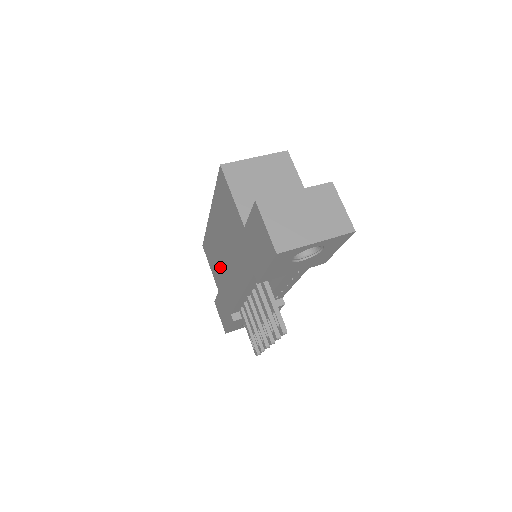
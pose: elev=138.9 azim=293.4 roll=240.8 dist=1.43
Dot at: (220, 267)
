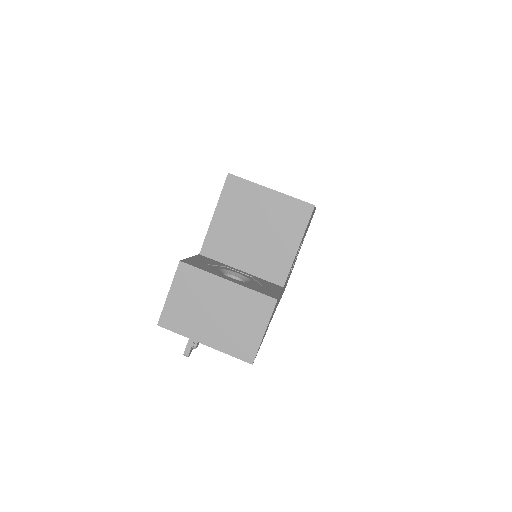
Dot at: occluded
